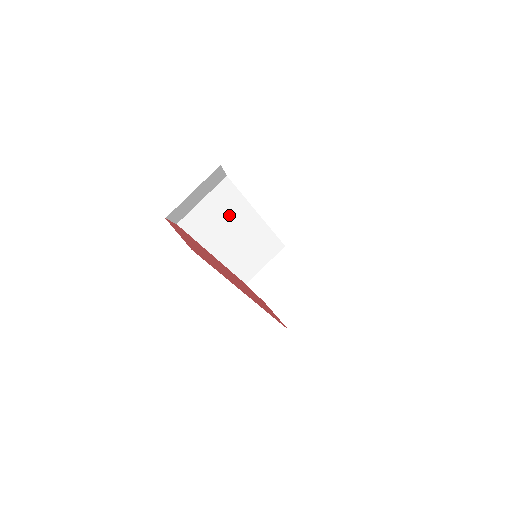
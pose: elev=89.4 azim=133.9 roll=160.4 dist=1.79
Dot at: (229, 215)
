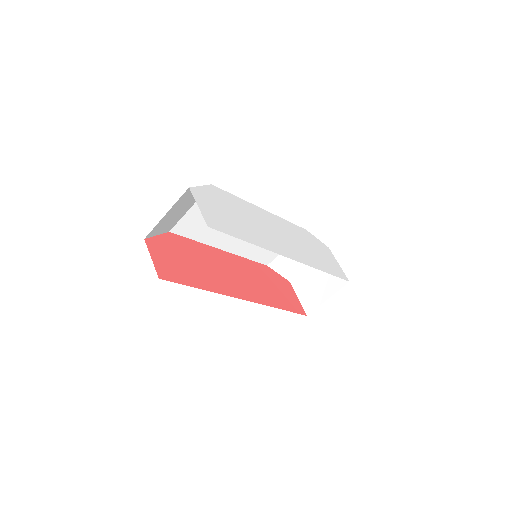
Dot at: occluded
